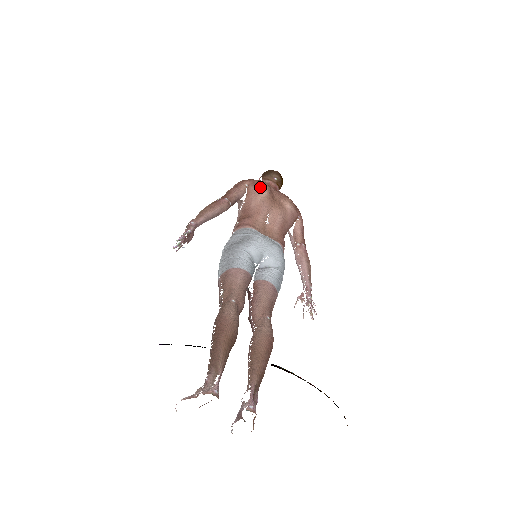
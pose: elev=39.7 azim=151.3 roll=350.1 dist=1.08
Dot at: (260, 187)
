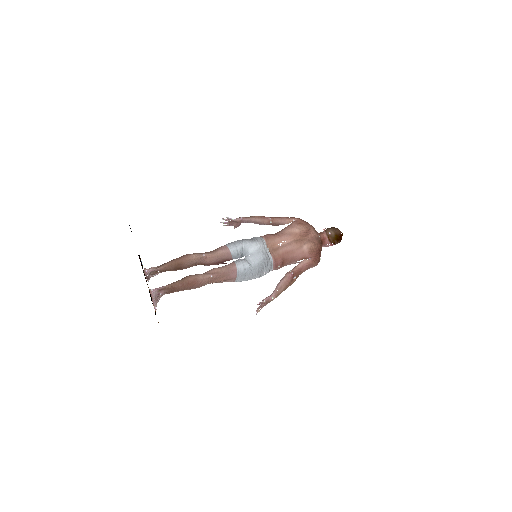
Dot at: (298, 225)
